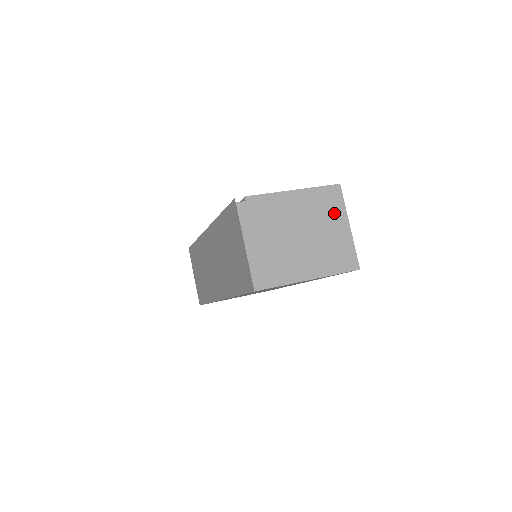
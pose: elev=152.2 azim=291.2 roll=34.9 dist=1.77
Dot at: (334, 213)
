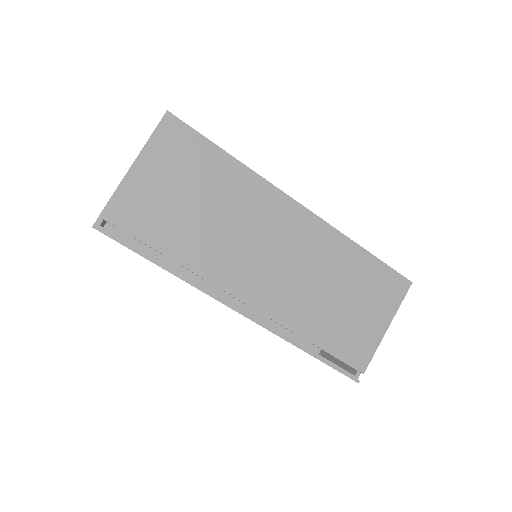
Dot at: occluded
